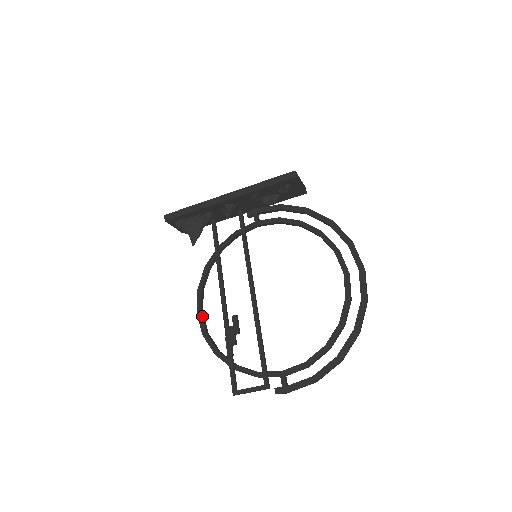
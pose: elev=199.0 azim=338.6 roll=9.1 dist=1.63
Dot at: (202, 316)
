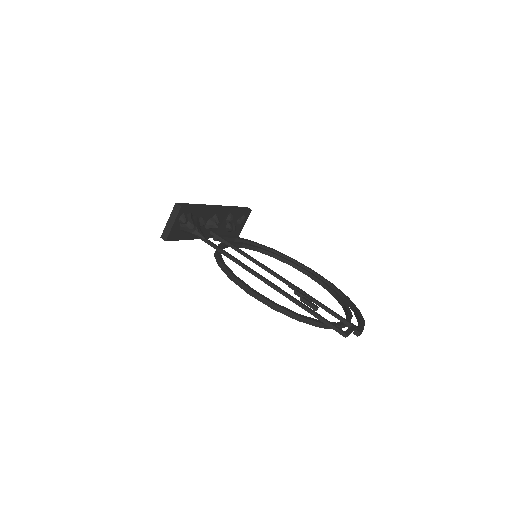
Dot at: (259, 293)
